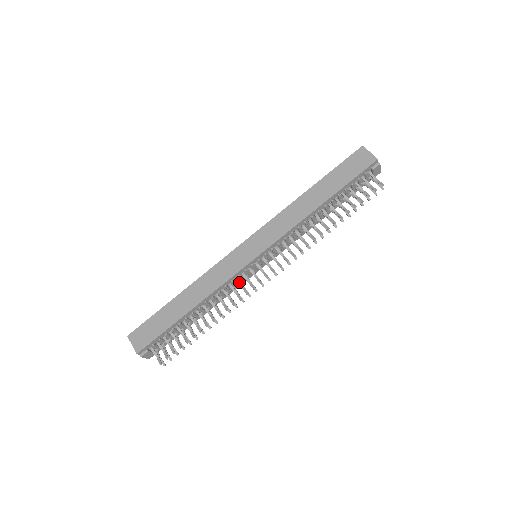
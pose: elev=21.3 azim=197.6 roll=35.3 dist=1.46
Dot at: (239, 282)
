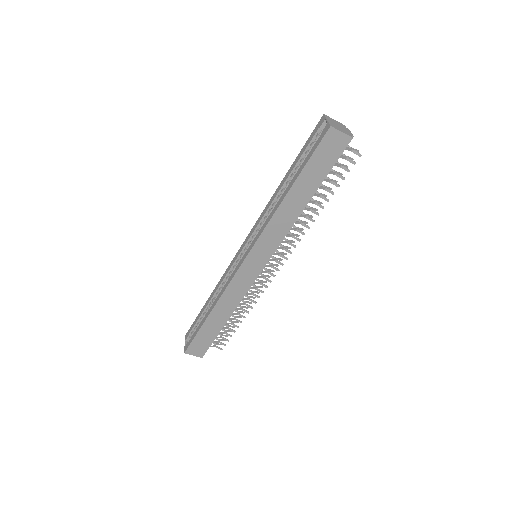
Dot at: (254, 283)
